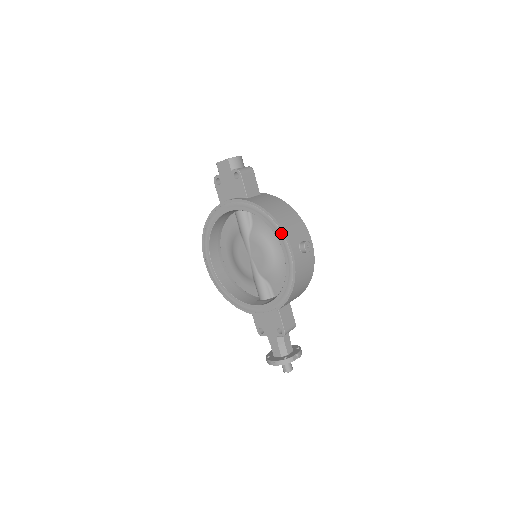
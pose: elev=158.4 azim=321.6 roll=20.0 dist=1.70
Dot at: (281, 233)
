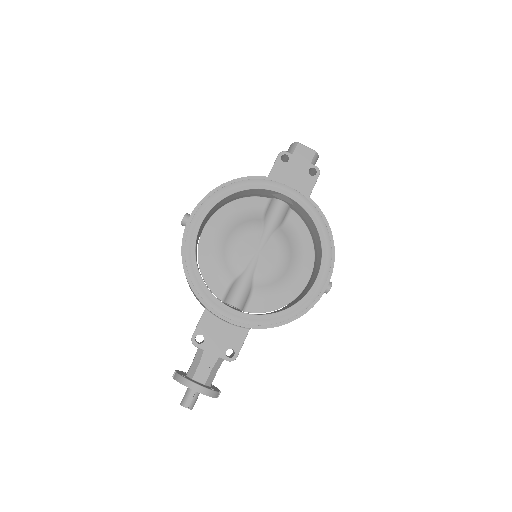
Dot at: (330, 257)
